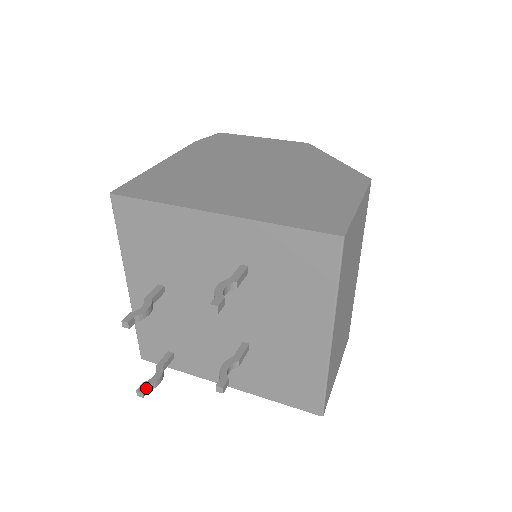
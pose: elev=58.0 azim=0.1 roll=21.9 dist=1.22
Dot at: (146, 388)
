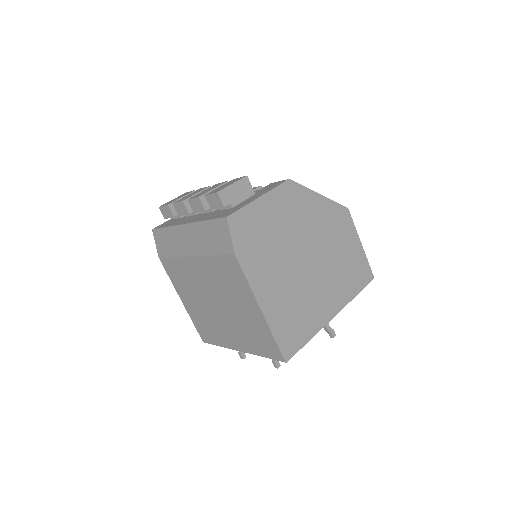
Dot at: (244, 354)
